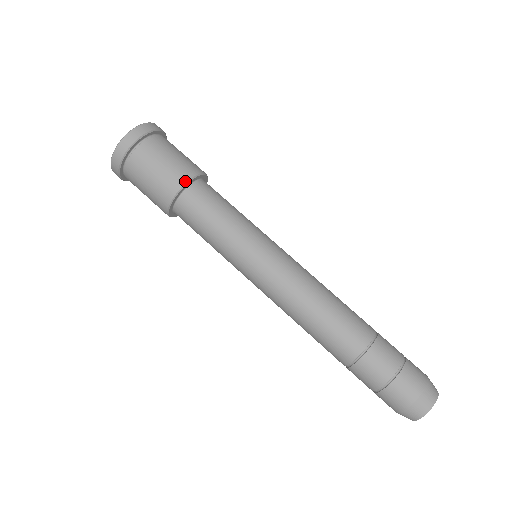
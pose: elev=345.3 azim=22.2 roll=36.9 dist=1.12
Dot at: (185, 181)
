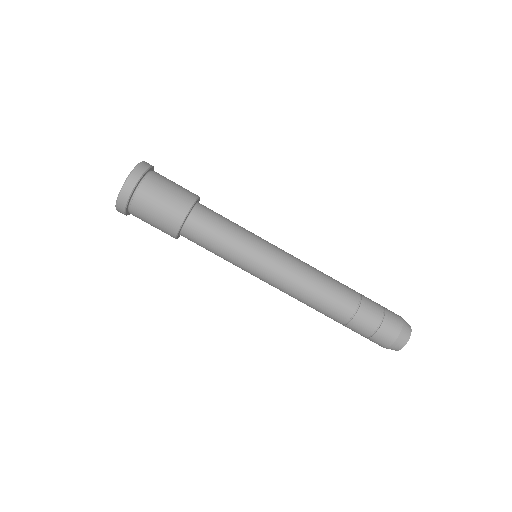
Dot at: (182, 219)
